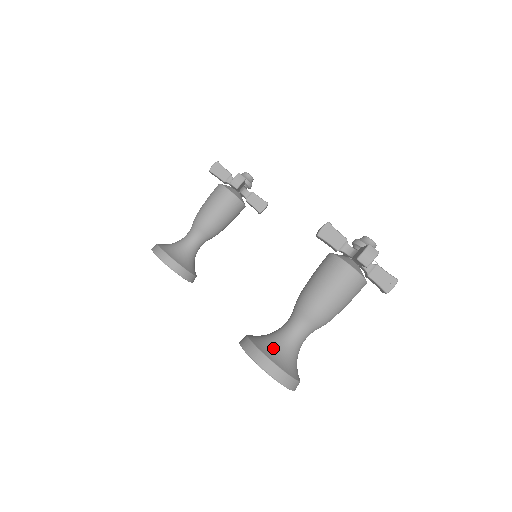
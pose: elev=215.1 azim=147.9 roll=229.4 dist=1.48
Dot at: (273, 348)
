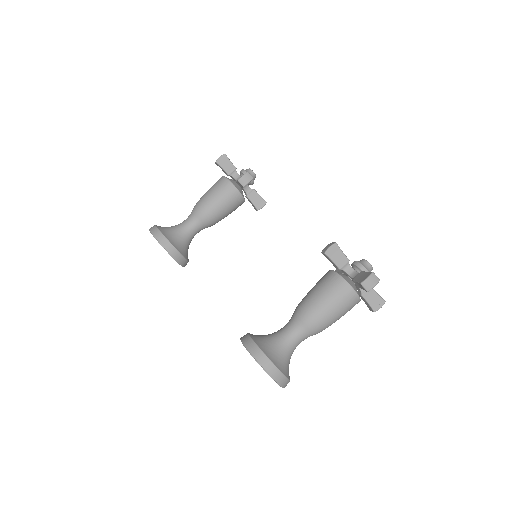
Dot at: (273, 350)
